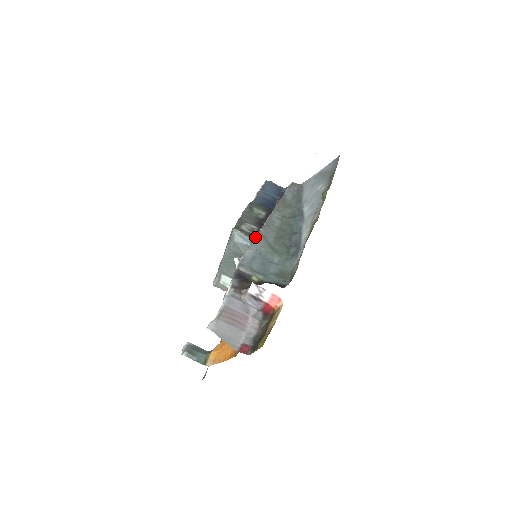
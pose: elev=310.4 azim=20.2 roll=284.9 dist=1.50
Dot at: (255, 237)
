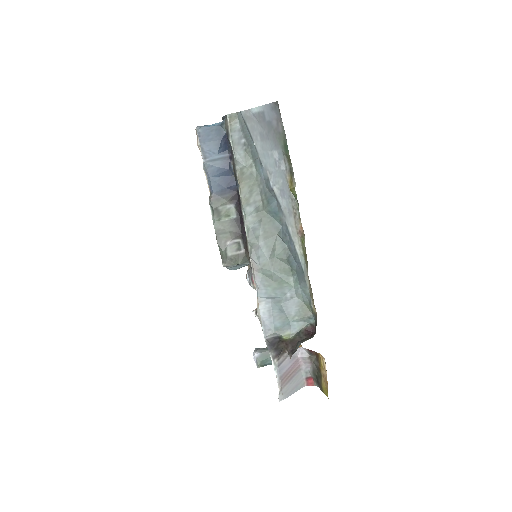
Dot at: (253, 278)
